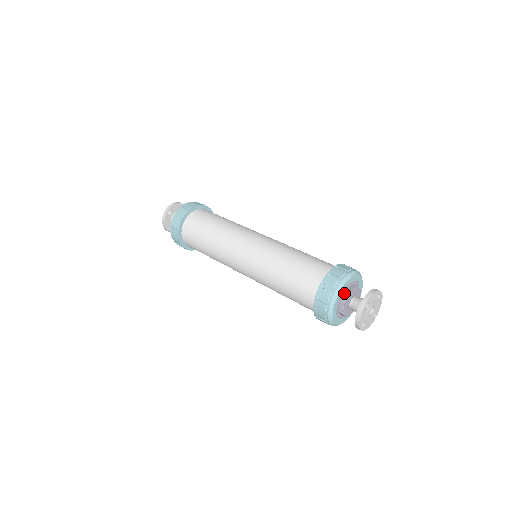
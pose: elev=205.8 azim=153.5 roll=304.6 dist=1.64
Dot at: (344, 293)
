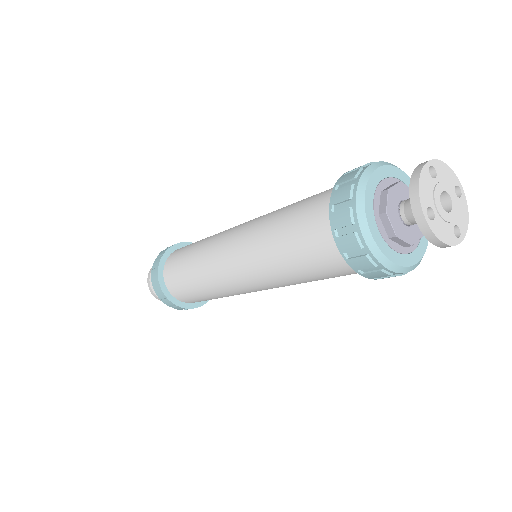
Dot at: (388, 186)
